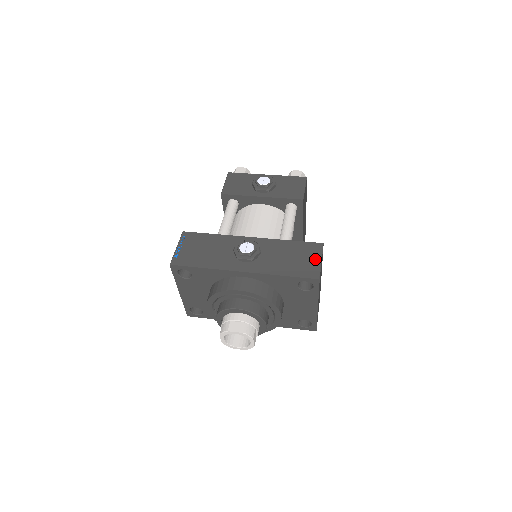
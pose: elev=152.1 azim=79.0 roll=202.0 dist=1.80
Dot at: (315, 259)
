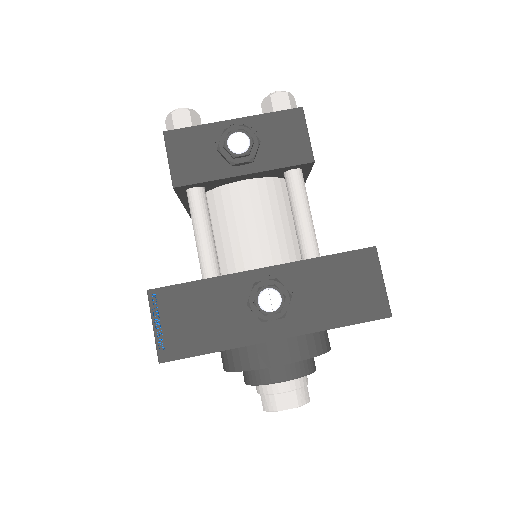
Dot at: (374, 281)
